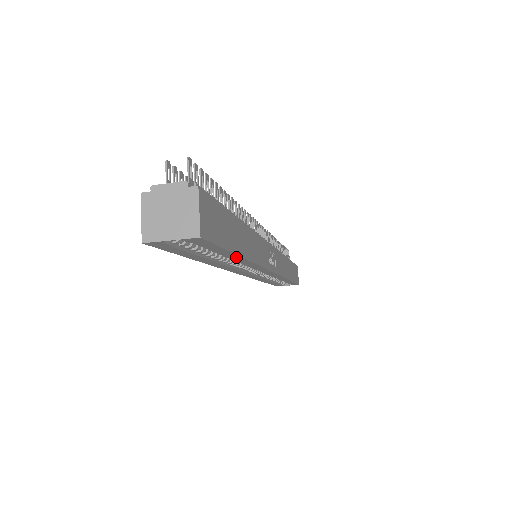
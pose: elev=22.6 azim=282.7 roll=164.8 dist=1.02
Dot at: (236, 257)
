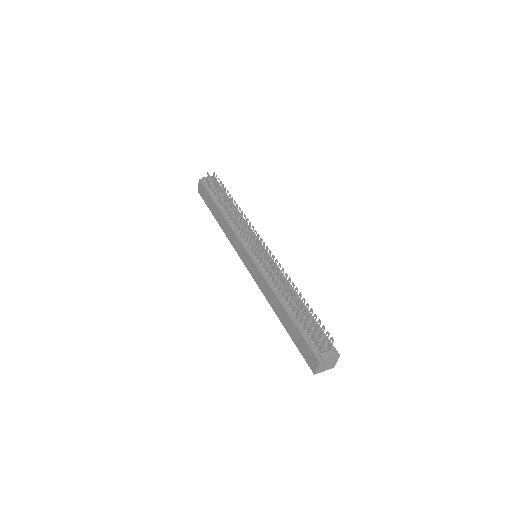
Dot at: occluded
